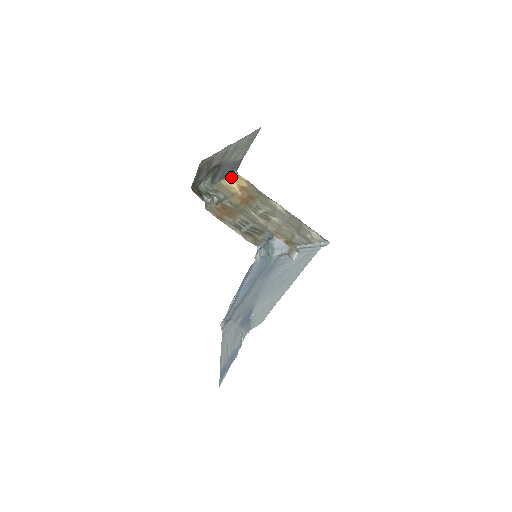
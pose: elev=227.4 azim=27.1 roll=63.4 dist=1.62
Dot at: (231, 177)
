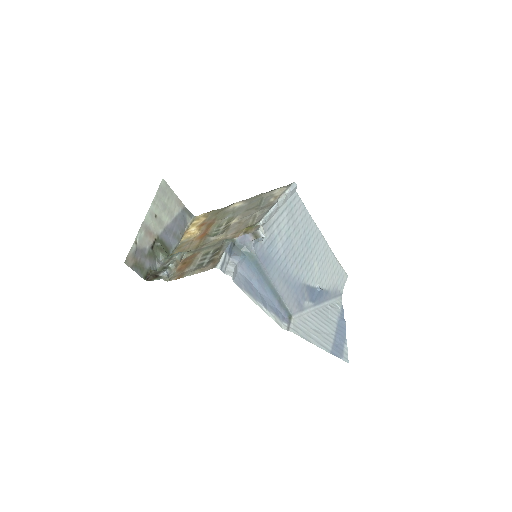
Dot at: (190, 227)
